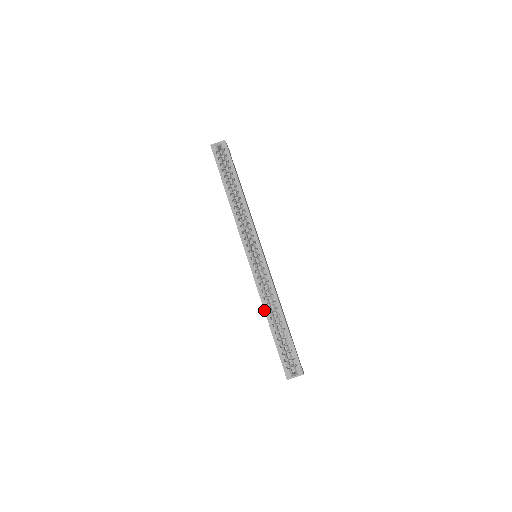
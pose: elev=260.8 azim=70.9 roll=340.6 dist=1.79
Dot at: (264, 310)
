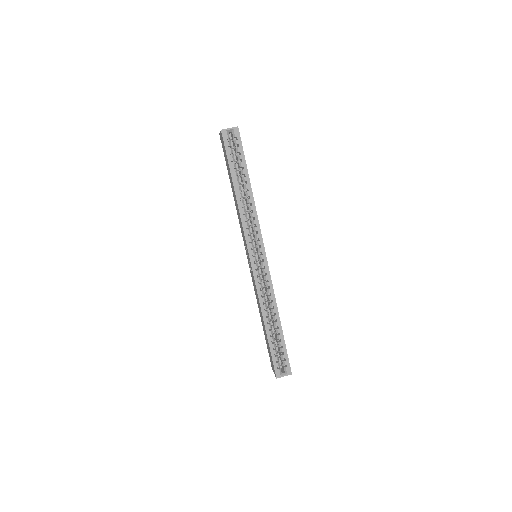
Dot at: (262, 314)
